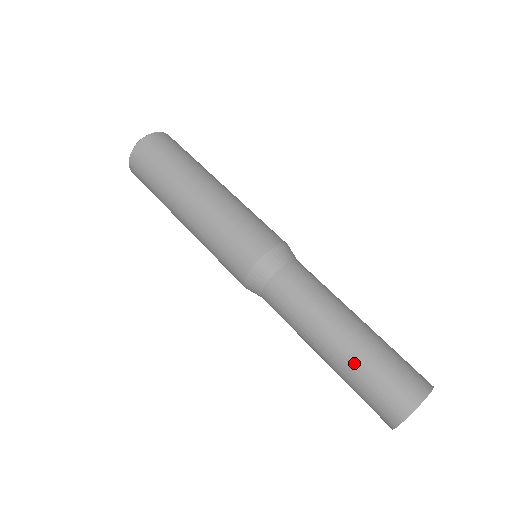
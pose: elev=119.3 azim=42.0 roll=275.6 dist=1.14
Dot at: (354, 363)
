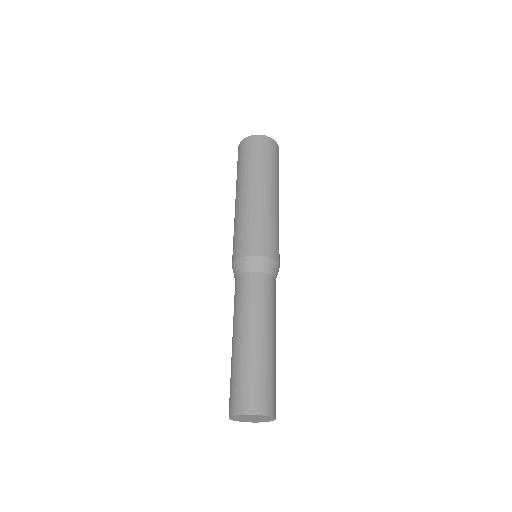
Dot at: (233, 362)
